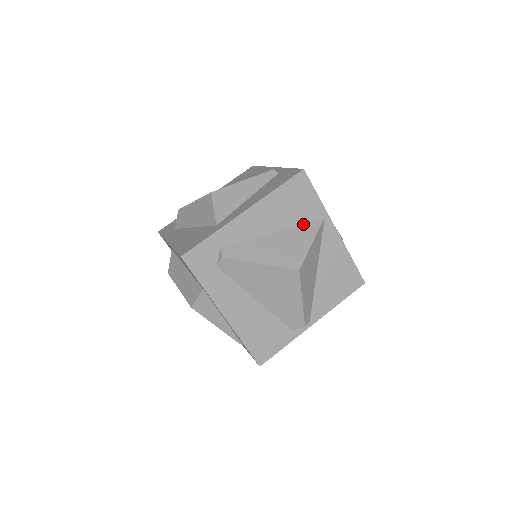
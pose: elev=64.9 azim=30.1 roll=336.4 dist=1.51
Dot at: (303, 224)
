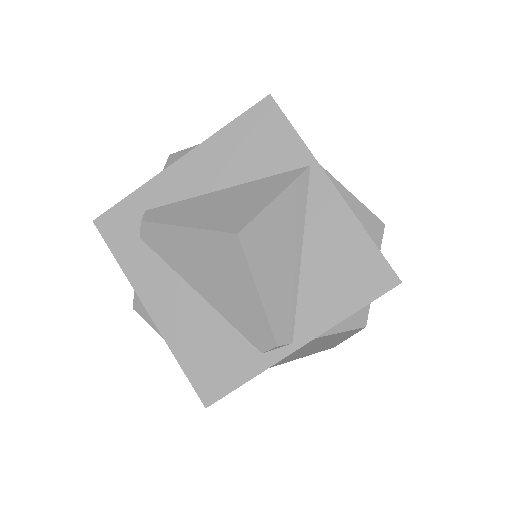
Dot at: (272, 176)
